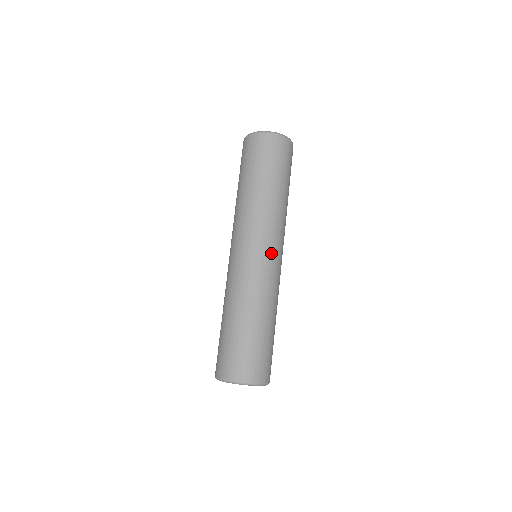
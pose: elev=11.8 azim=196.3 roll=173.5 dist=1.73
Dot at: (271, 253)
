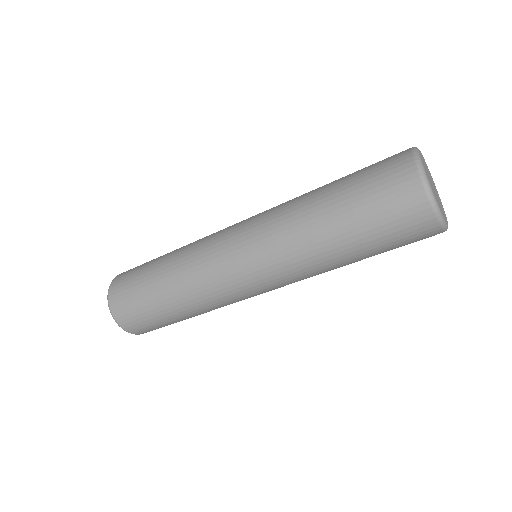
Dot at: (259, 289)
